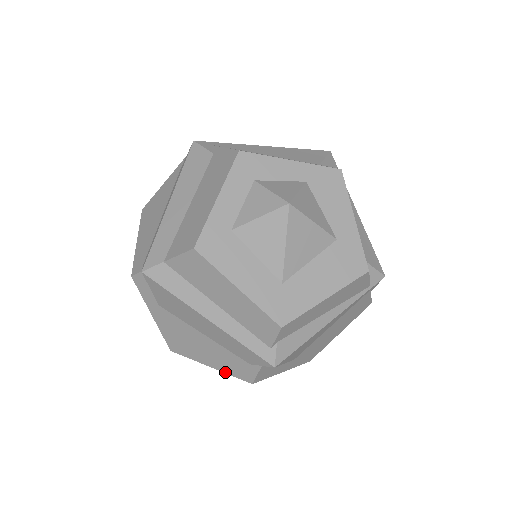
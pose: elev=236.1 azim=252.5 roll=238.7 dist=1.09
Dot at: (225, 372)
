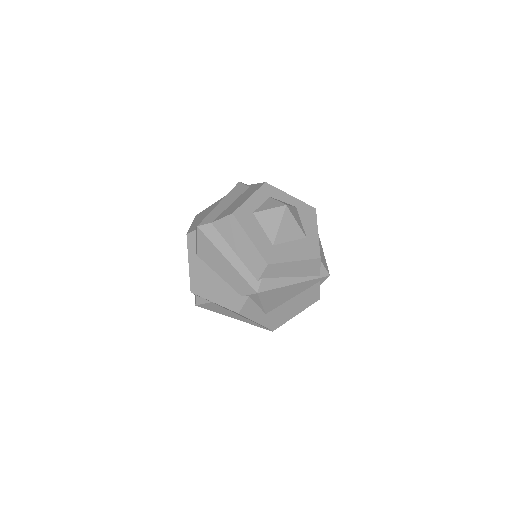
Dot at: (223, 306)
